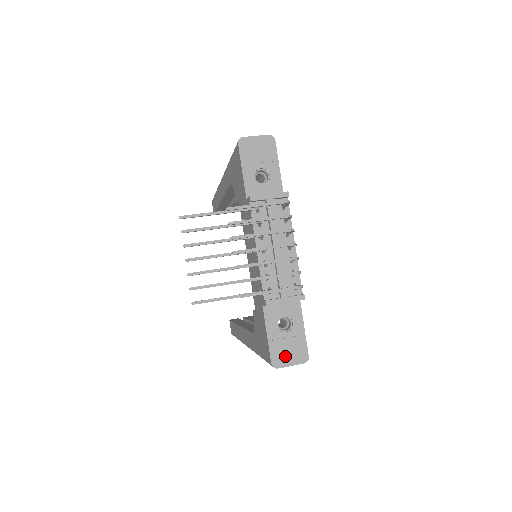
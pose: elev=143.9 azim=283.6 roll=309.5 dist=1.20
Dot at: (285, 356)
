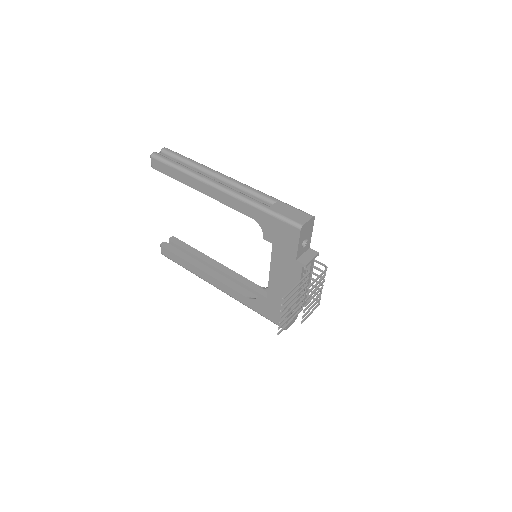
Dot at: (290, 323)
